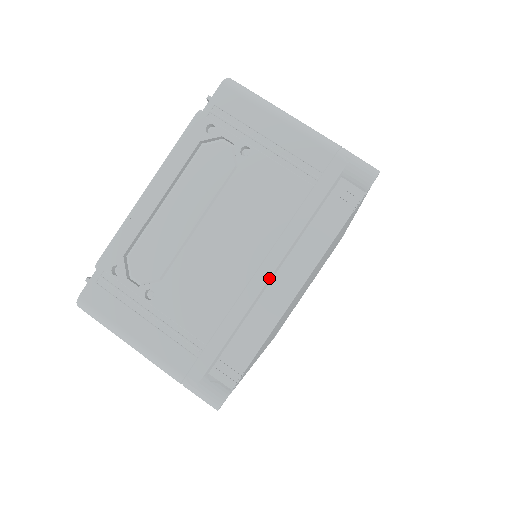
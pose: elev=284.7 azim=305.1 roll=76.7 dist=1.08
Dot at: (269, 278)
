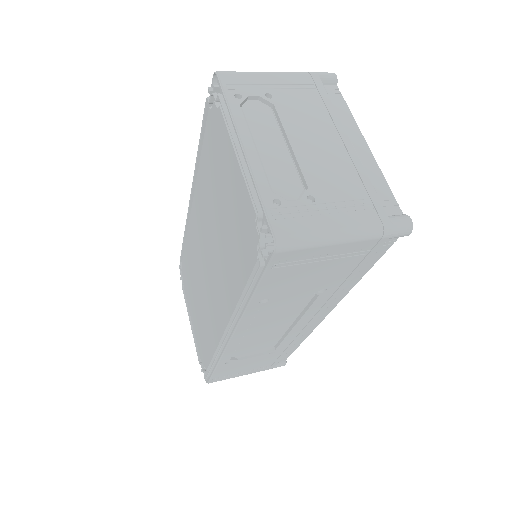
Dot at: (352, 144)
